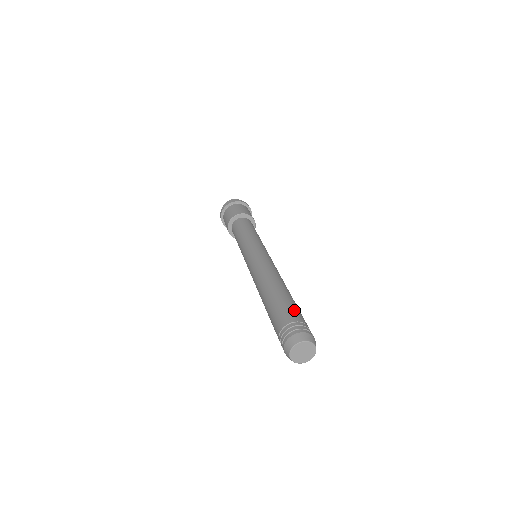
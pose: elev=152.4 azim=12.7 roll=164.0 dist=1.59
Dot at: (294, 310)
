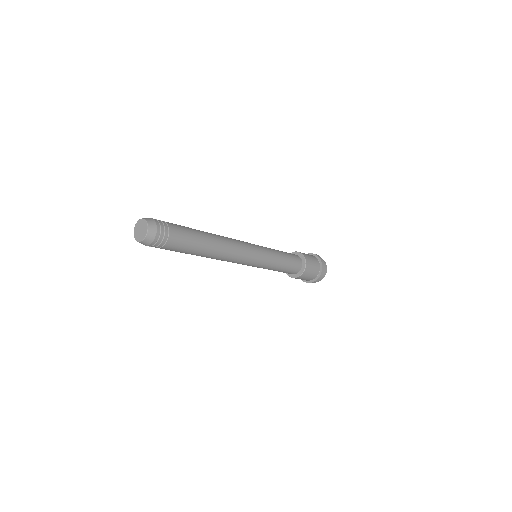
Dot at: (180, 226)
